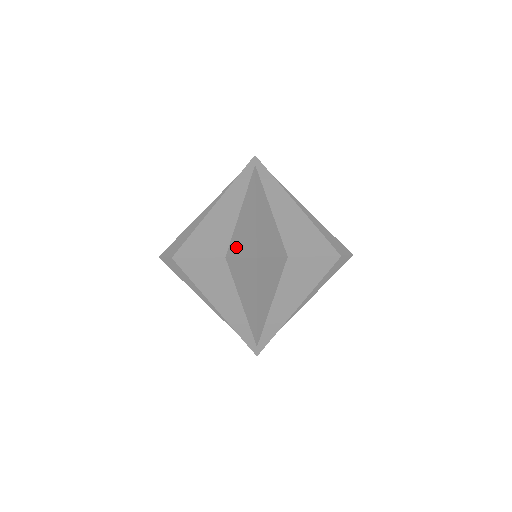
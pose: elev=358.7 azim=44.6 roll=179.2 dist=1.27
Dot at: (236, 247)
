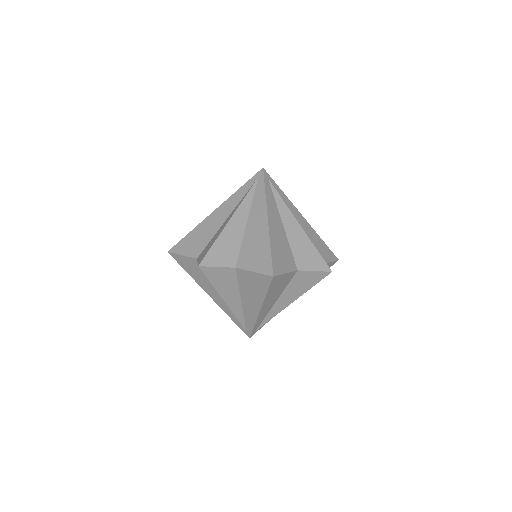
Dot at: (203, 252)
